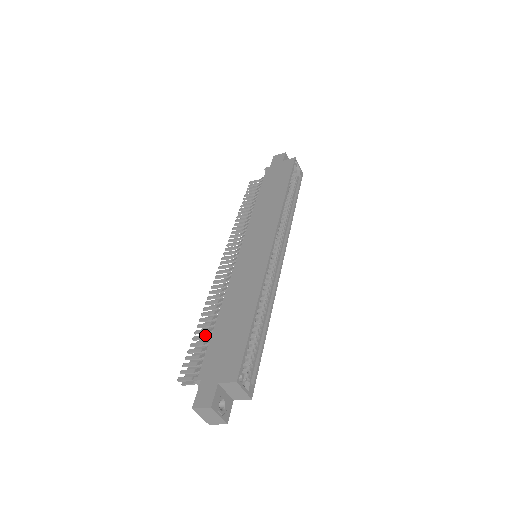
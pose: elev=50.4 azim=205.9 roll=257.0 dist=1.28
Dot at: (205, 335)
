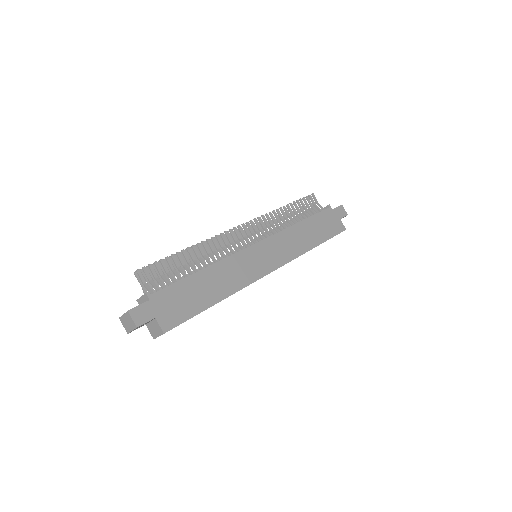
Dot at: (179, 261)
